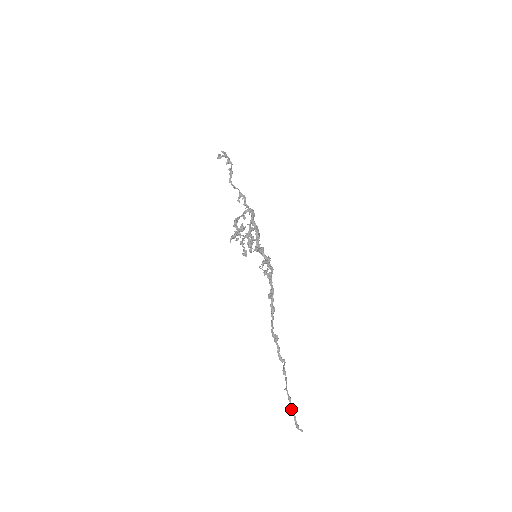
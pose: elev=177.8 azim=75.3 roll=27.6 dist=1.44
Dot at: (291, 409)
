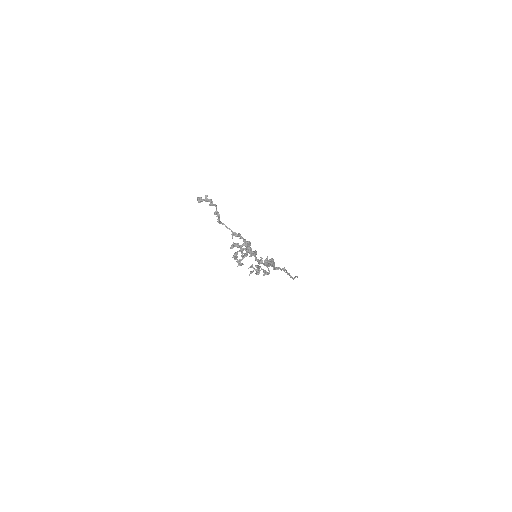
Dot at: occluded
